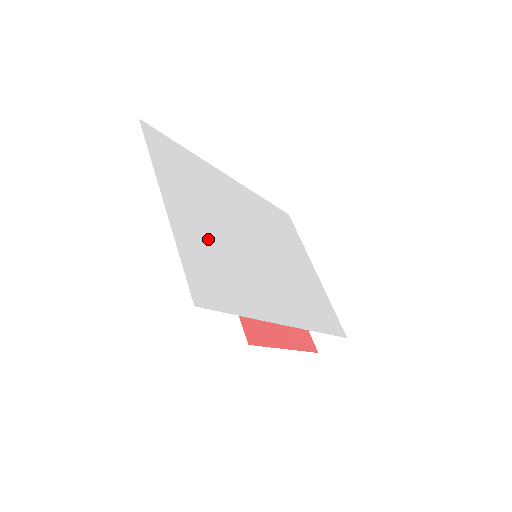
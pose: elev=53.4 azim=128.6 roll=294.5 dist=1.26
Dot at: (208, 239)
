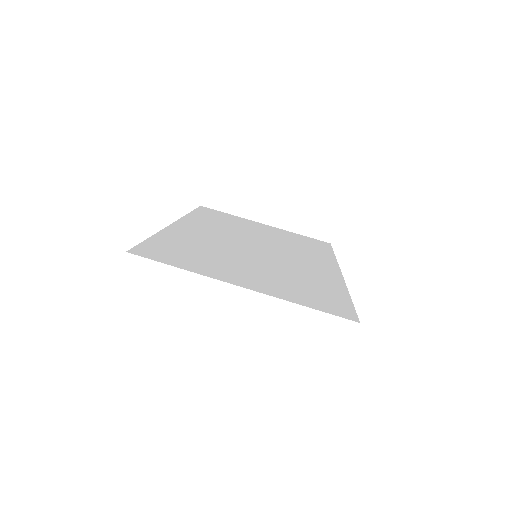
Dot at: (272, 278)
